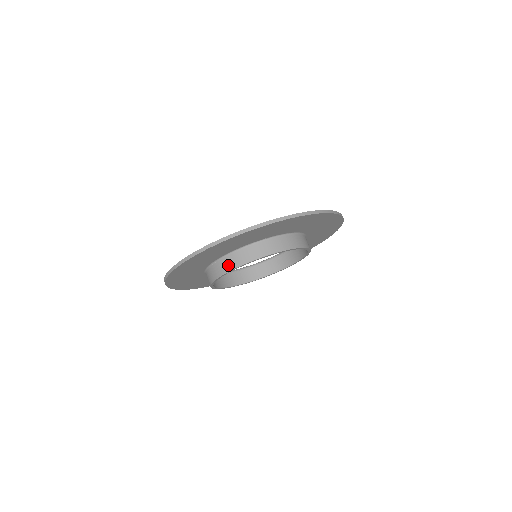
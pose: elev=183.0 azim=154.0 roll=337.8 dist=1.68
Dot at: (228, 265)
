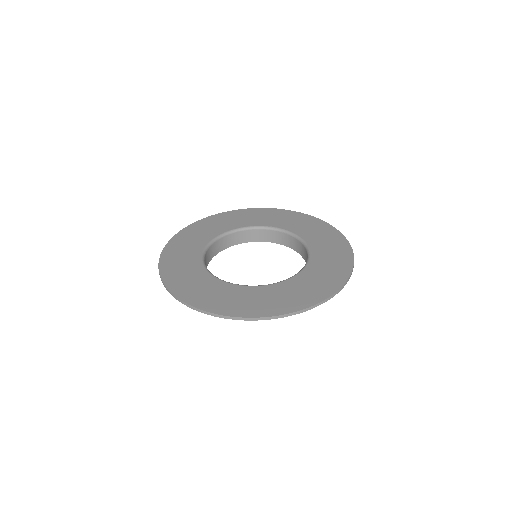
Dot at: occluded
